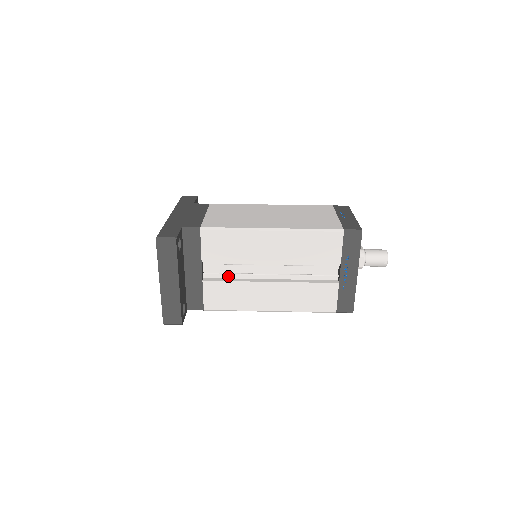
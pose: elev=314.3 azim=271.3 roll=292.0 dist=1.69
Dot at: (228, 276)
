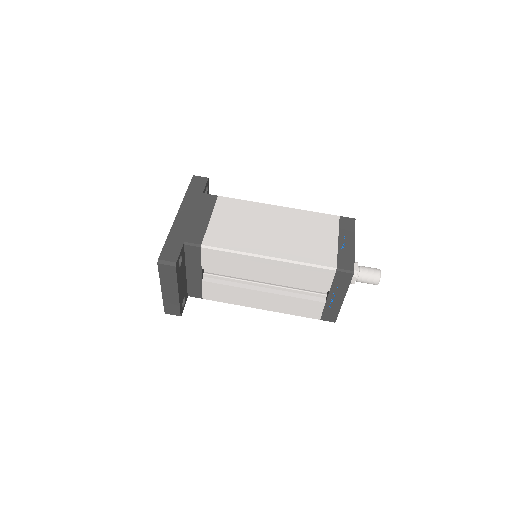
Dot at: (226, 279)
